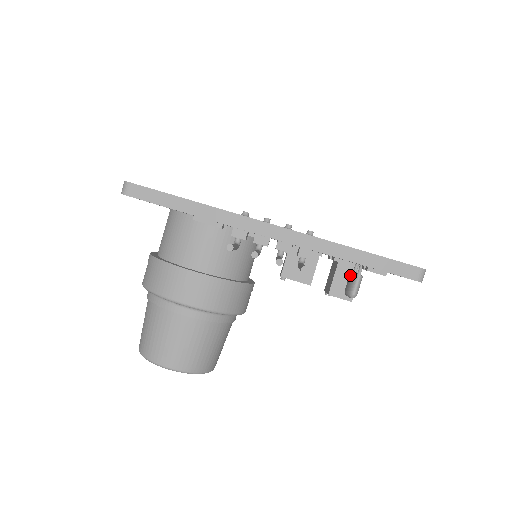
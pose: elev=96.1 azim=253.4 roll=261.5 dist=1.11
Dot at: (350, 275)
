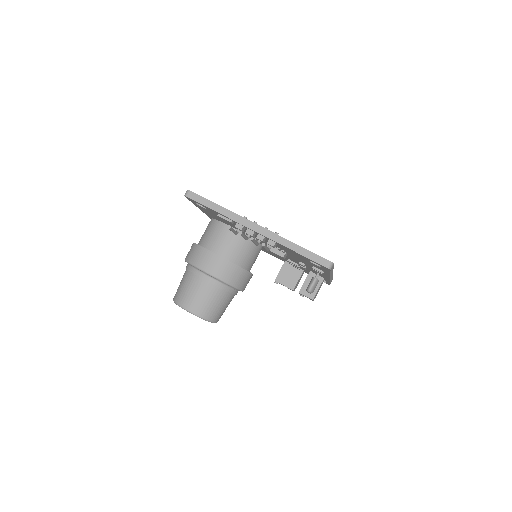
Dot at: (311, 279)
